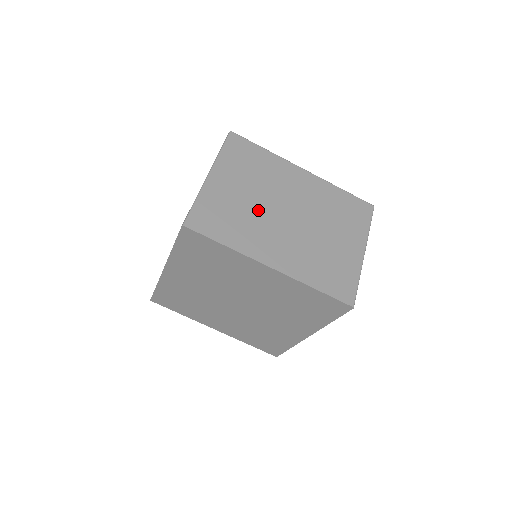
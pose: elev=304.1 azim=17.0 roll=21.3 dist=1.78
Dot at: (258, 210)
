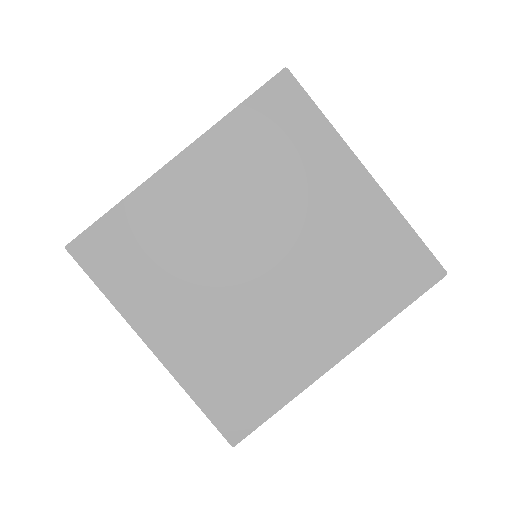
Dot at: occluded
